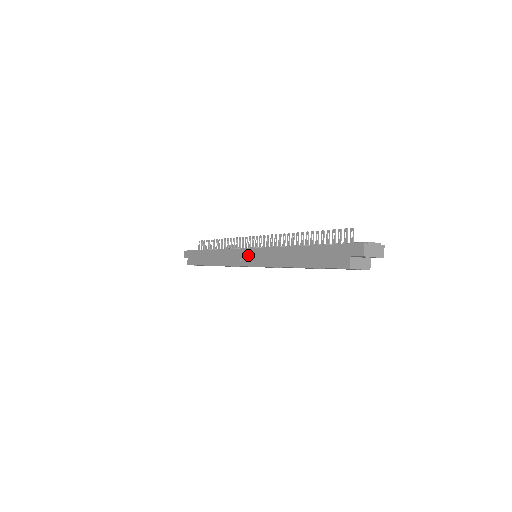
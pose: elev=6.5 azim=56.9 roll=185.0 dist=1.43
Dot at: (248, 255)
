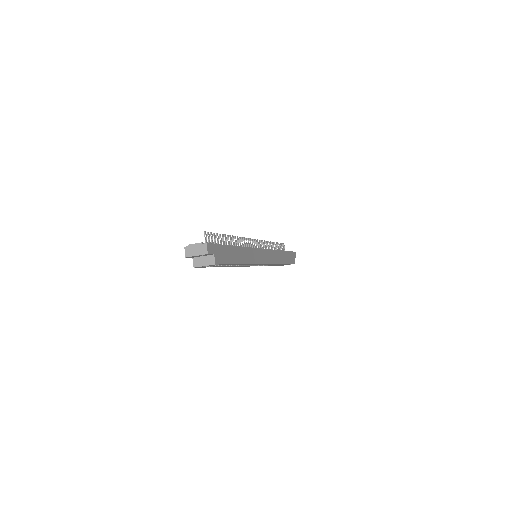
Dot at: occluded
